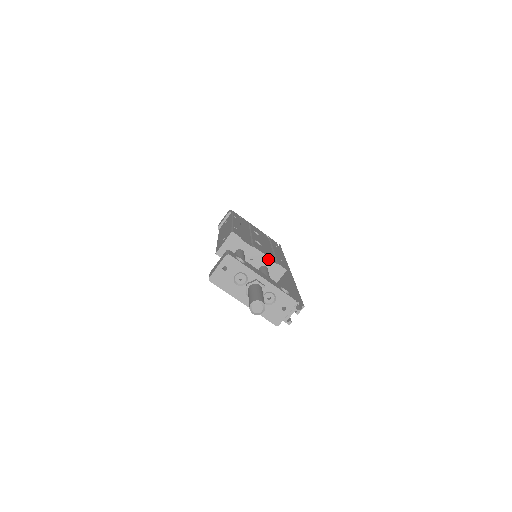
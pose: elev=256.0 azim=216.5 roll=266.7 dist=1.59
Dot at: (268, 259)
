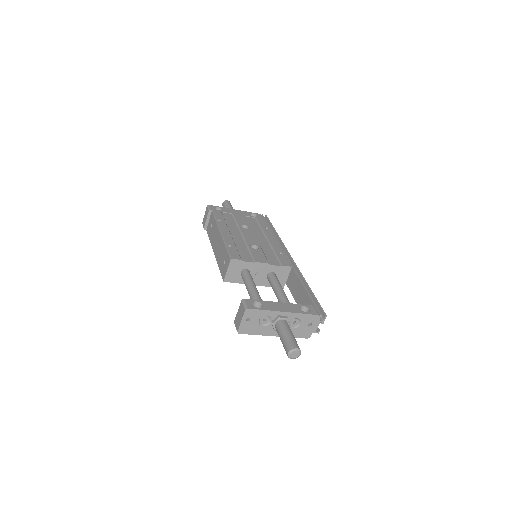
Dot at: (272, 266)
